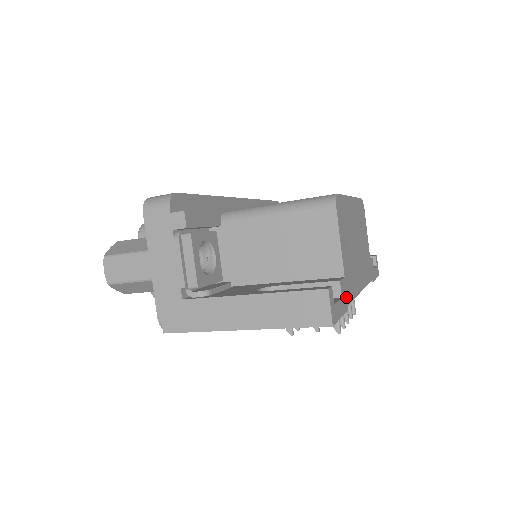
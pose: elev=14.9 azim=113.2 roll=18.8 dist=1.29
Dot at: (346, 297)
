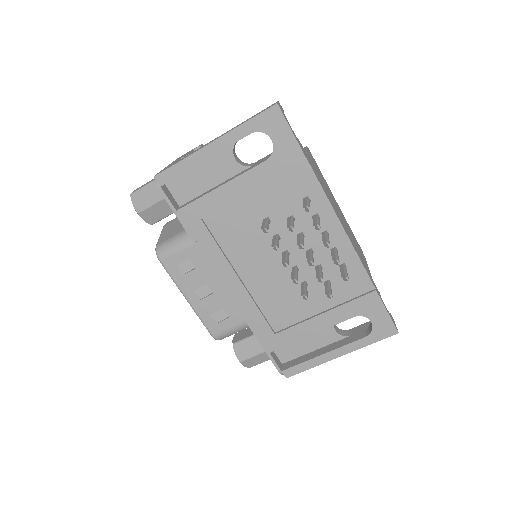
Dot at: (306, 156)
